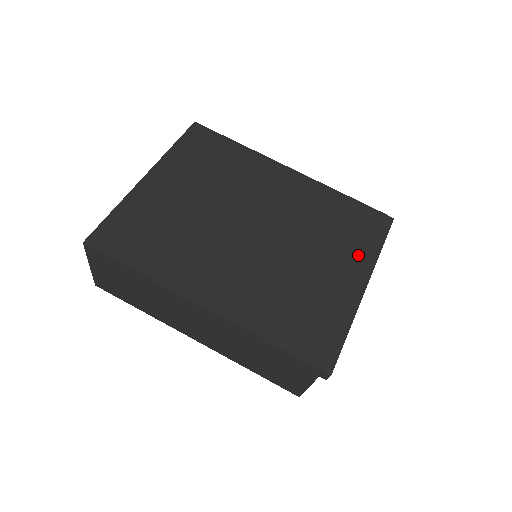
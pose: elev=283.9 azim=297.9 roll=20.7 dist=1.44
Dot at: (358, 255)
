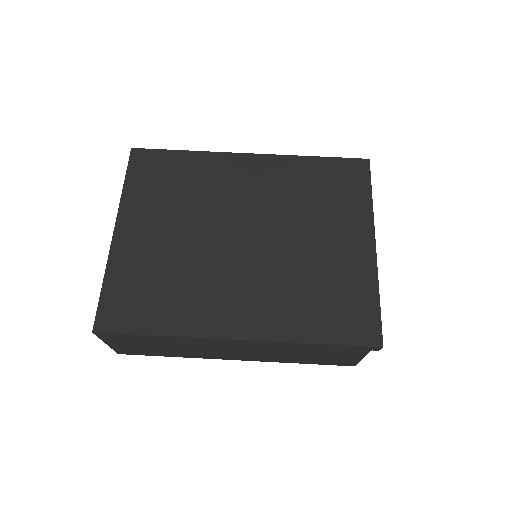
Dot at: (354, 215)
